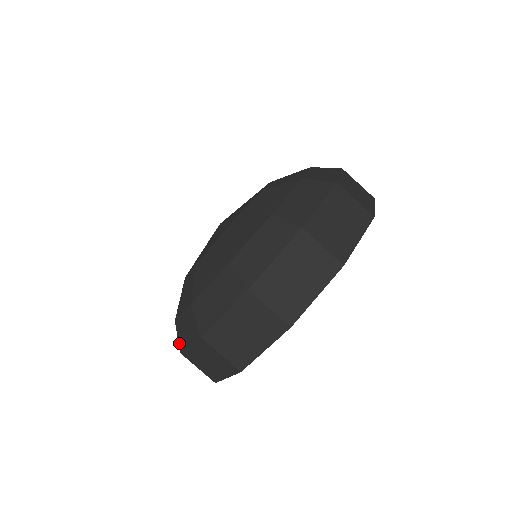
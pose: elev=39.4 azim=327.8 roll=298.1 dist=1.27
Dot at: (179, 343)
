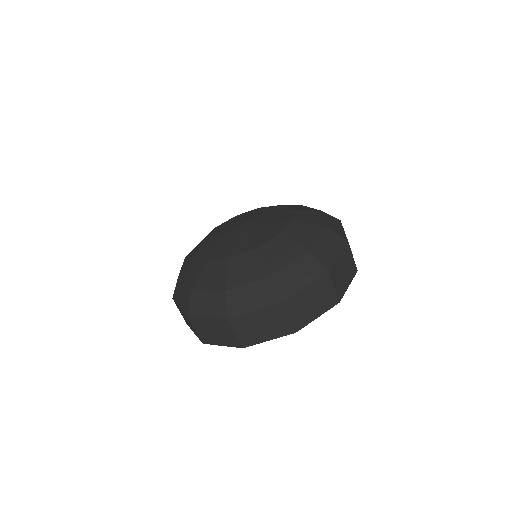
Dot at: (229, 310)
